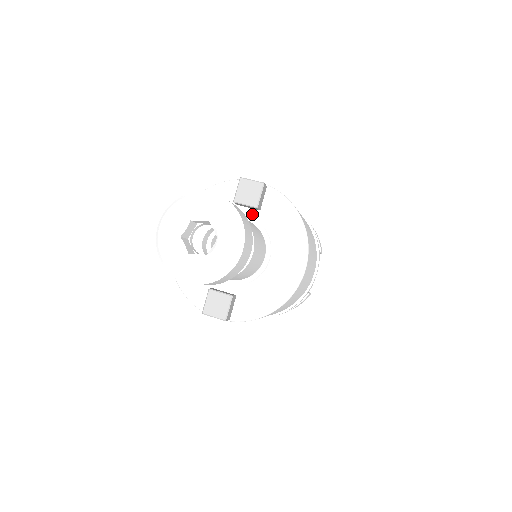
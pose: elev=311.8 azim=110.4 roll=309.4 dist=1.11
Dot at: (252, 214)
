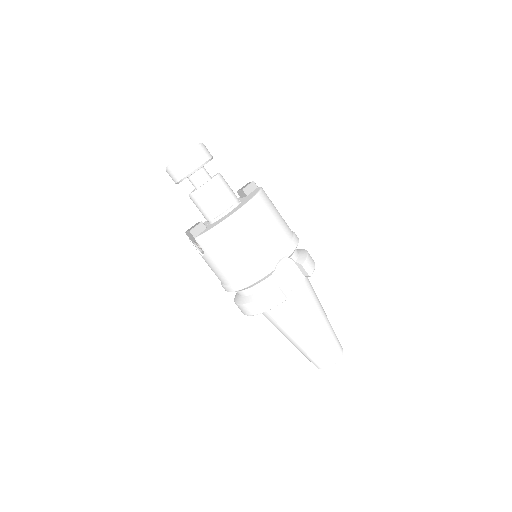
Dot at: (243, 198)
